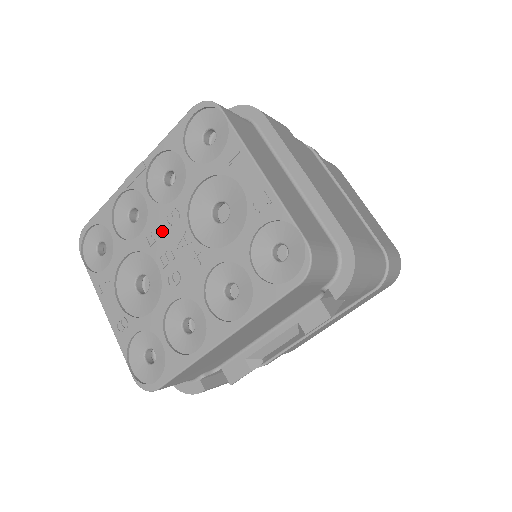
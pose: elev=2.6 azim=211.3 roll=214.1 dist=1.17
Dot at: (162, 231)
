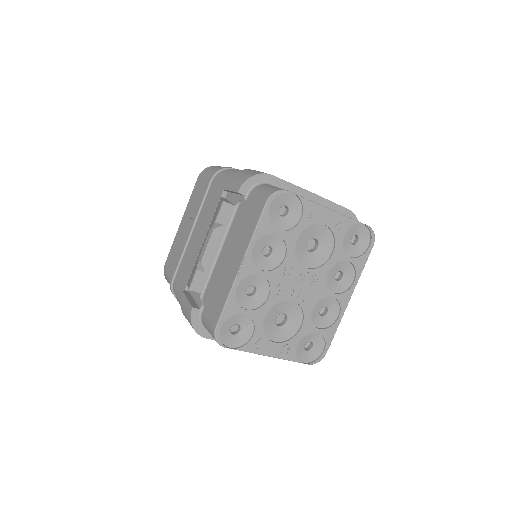
Dot at: (285, 282)
